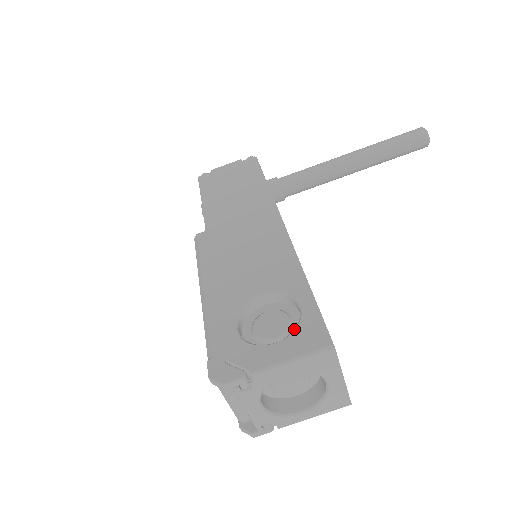
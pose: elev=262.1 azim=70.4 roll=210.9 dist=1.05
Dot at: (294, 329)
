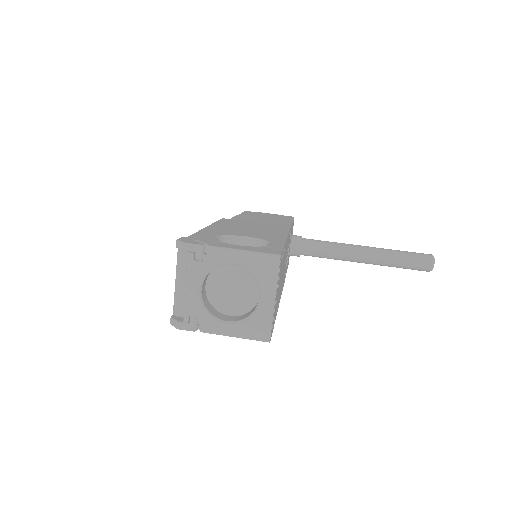
Dot at: (257, 247)
